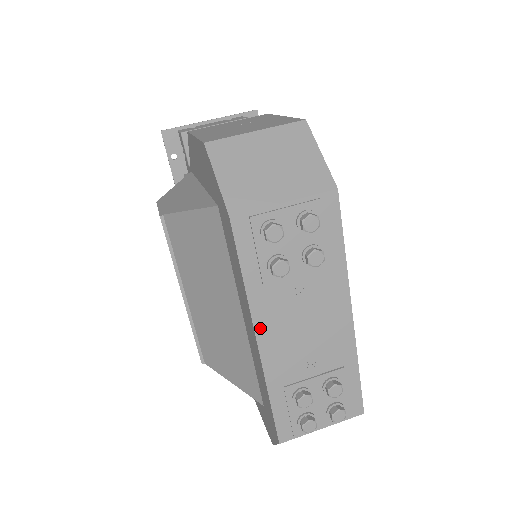
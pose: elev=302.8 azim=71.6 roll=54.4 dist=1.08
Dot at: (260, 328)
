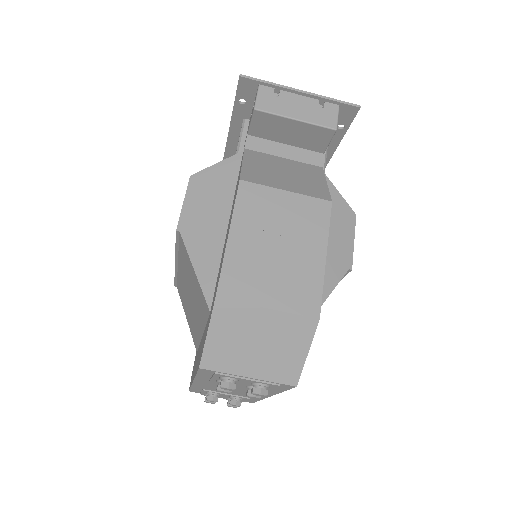
Dot at: (198, 382)
